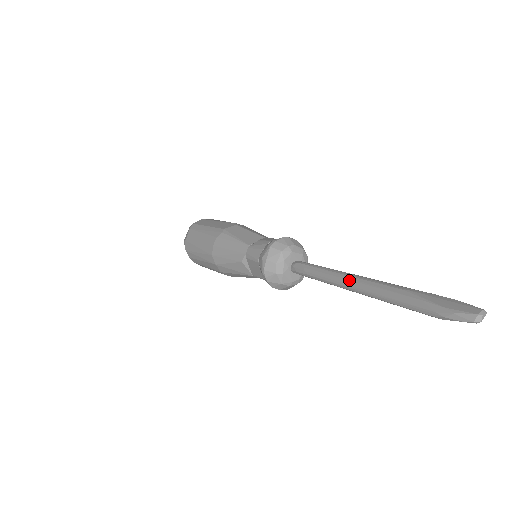
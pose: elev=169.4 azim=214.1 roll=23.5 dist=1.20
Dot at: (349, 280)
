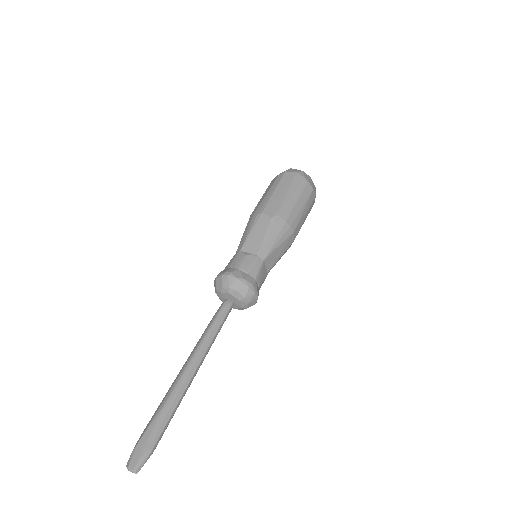
Dot at: (188, 359)
